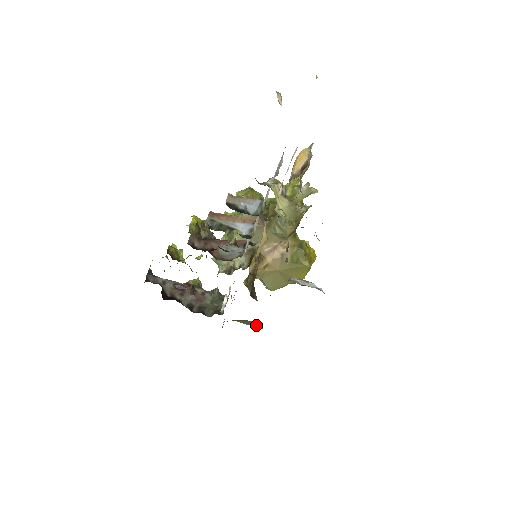
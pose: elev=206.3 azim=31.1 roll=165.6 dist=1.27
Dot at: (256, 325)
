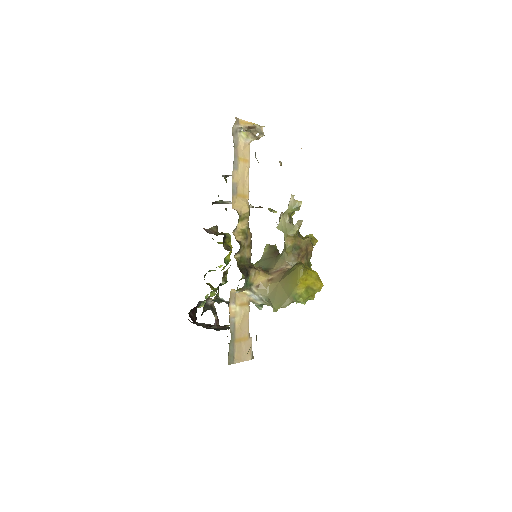
Dot at: occluded
